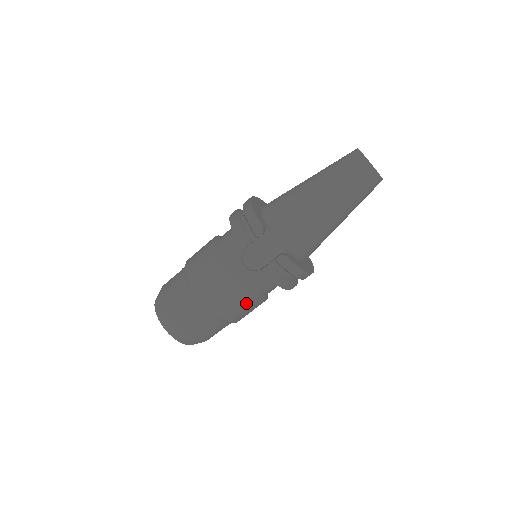
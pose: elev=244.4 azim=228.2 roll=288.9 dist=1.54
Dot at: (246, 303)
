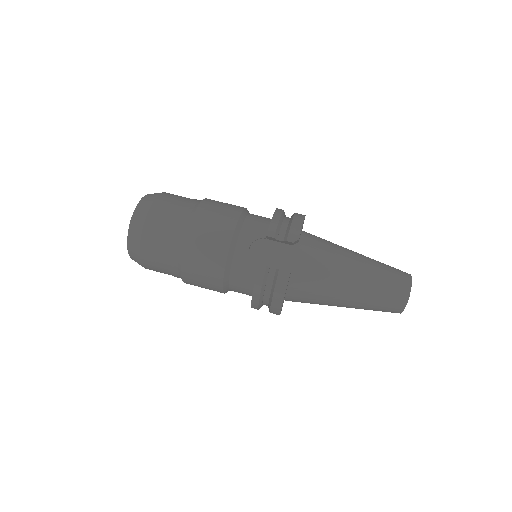
Dot at: (214, 274)
